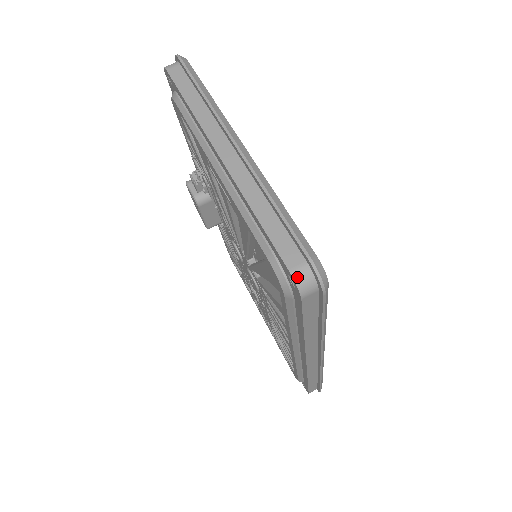
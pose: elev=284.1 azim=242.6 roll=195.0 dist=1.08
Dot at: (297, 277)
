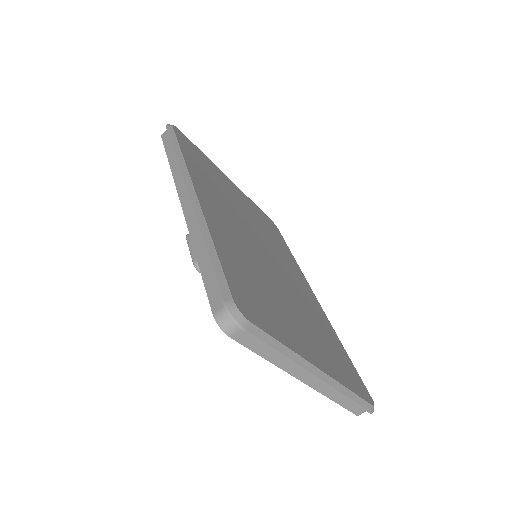
Dot at: occluded
